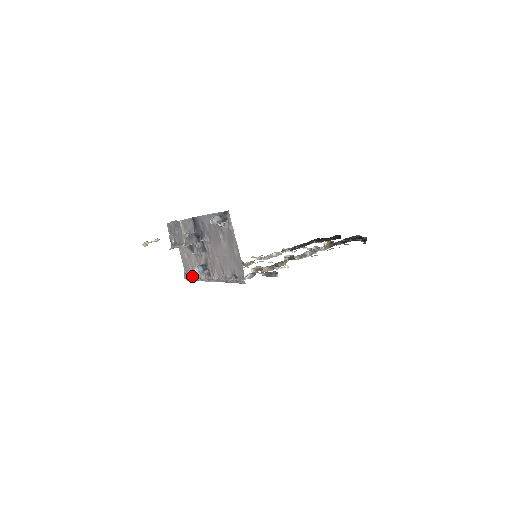
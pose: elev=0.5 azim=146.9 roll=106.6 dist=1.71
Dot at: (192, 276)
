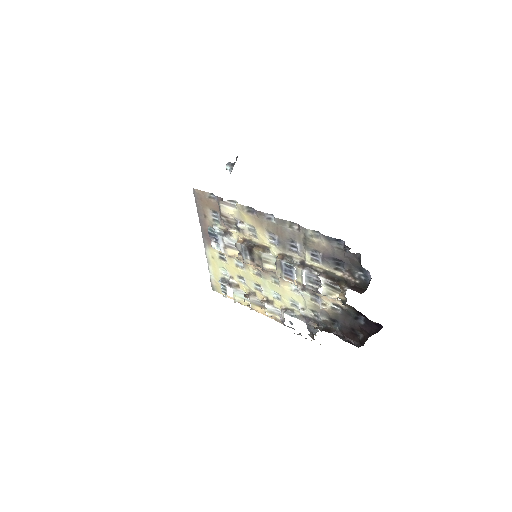
Dot at: occluded
